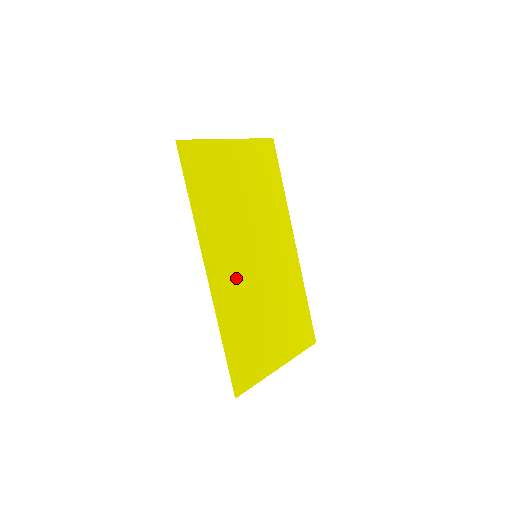
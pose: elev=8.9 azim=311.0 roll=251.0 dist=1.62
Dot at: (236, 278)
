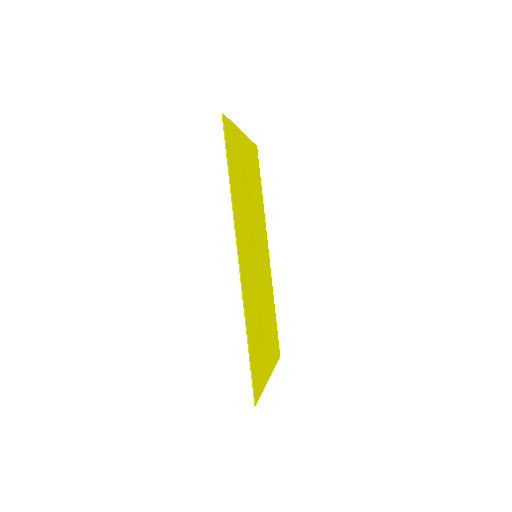
Dot at: (250, 274)
